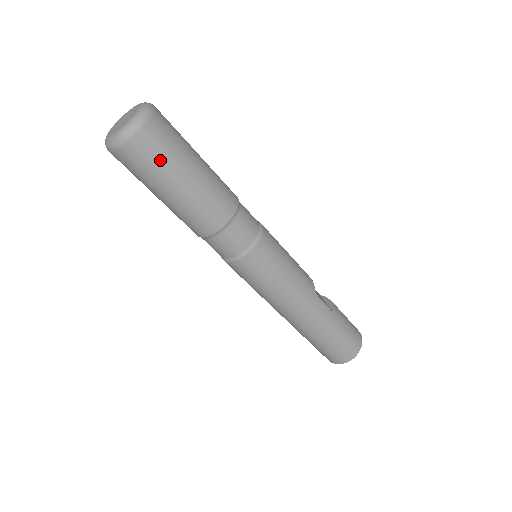
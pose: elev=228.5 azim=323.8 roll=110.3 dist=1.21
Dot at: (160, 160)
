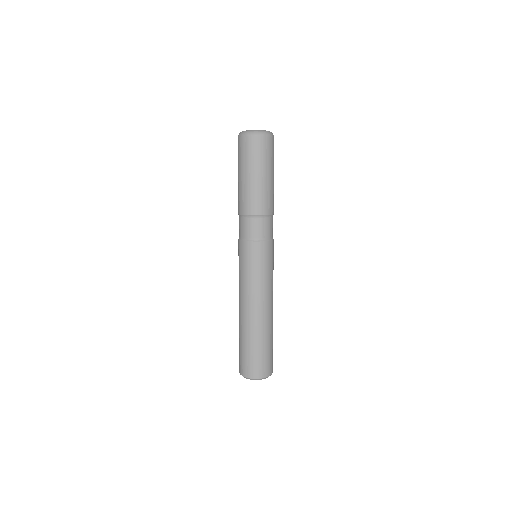
Dot at: (266, 156)
